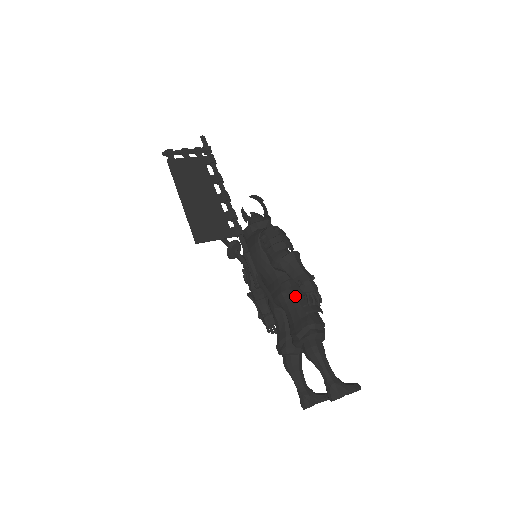
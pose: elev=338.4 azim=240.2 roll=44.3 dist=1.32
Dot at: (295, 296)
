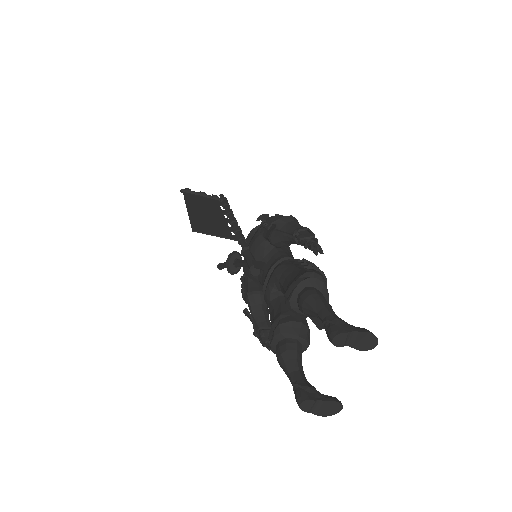
Dot at: (294, 266)
